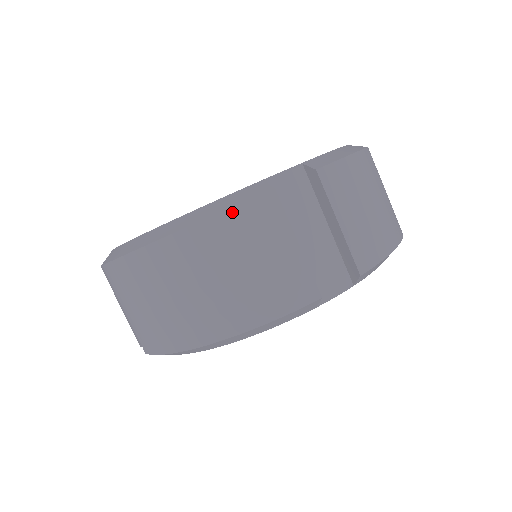
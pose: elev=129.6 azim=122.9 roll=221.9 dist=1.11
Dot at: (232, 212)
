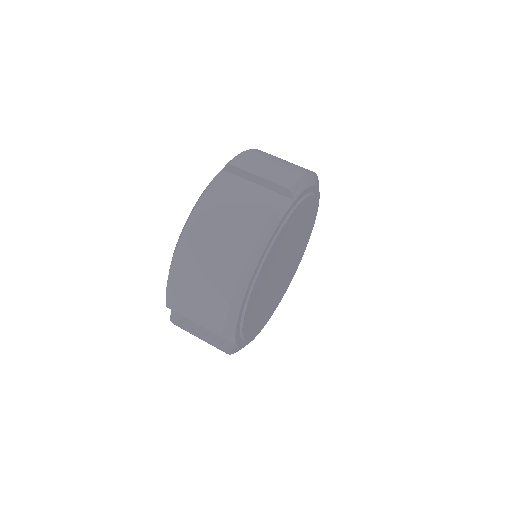
Dot at: (199, 205)
